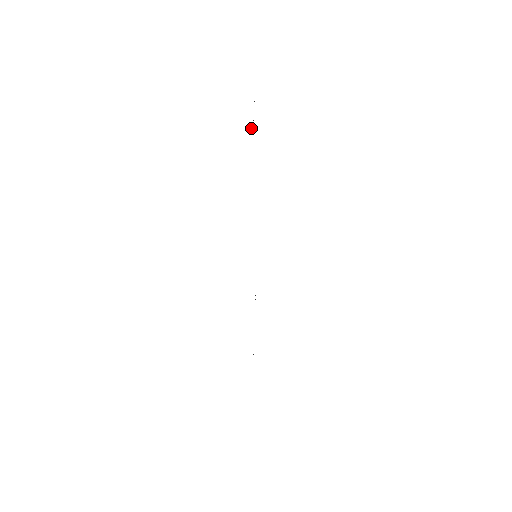
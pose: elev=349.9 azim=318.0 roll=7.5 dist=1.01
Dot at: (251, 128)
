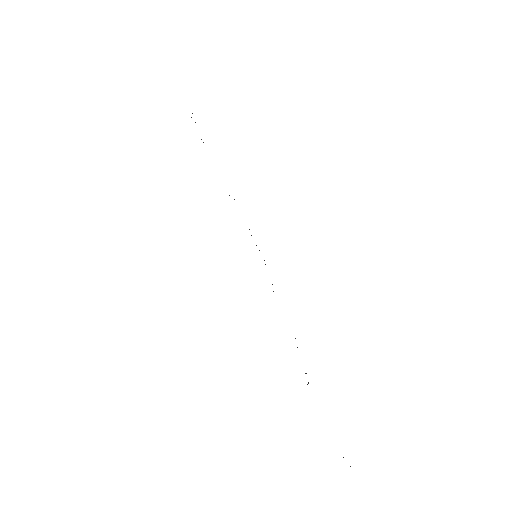
Dot at: occluded
